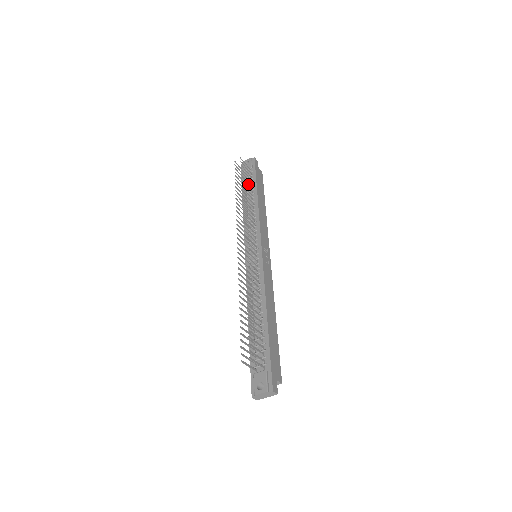
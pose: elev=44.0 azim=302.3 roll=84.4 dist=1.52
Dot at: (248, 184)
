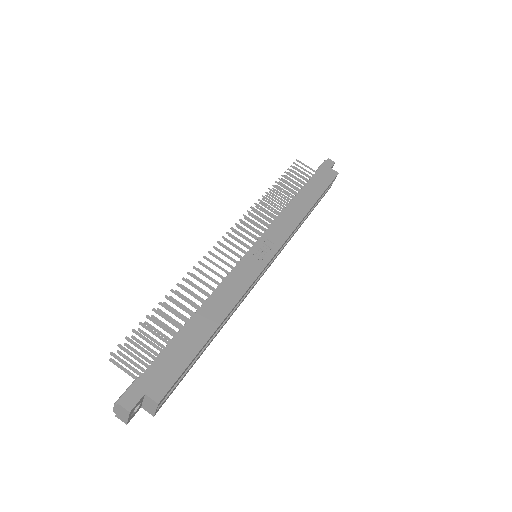
Dot at: (295, 184)
